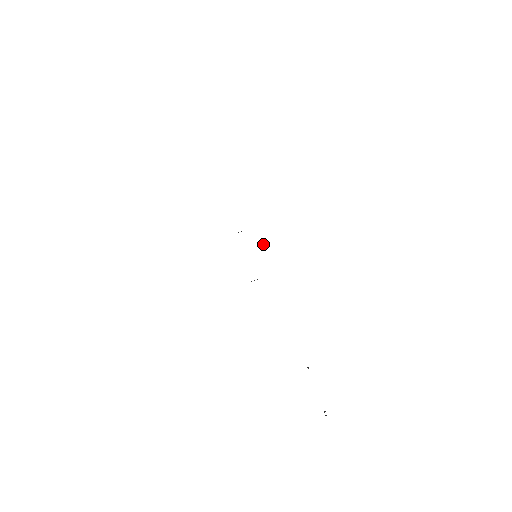
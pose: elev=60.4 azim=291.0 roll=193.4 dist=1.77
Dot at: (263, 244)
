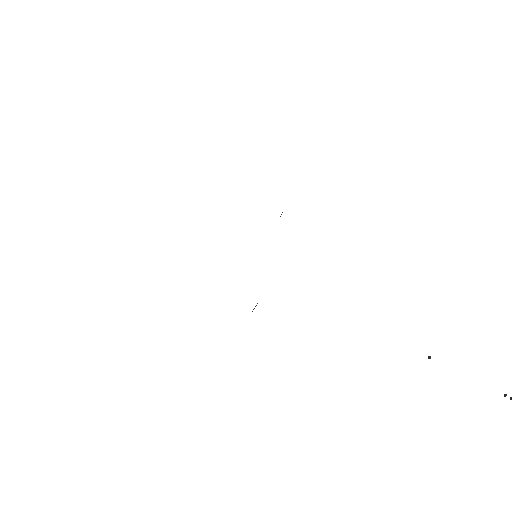
Dot at: occluded
